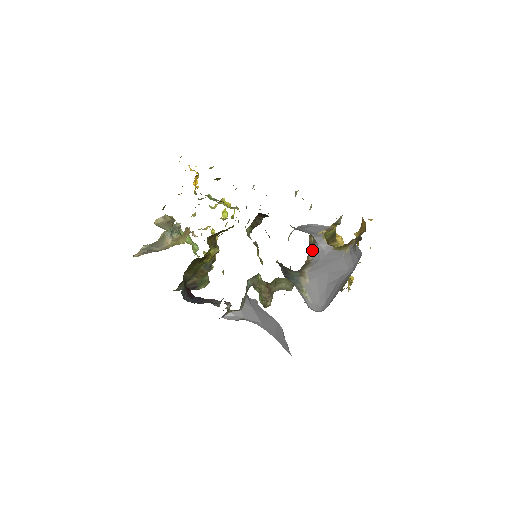
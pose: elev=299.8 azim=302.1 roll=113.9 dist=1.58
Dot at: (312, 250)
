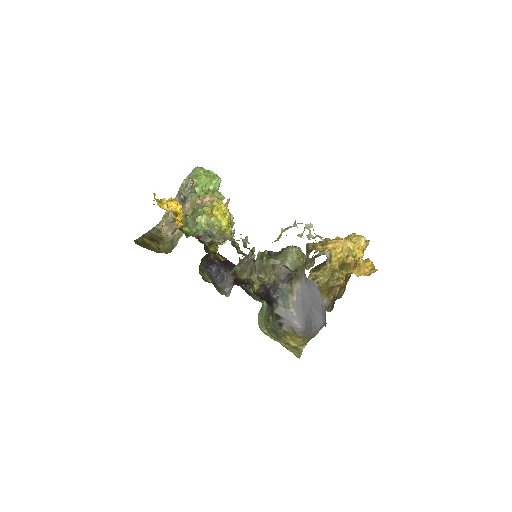
Dot at: occluded
